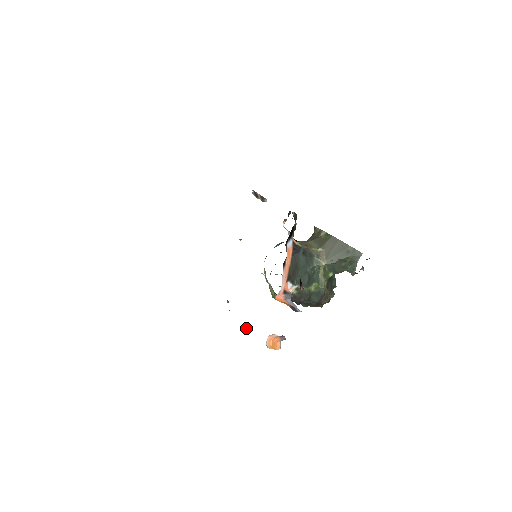
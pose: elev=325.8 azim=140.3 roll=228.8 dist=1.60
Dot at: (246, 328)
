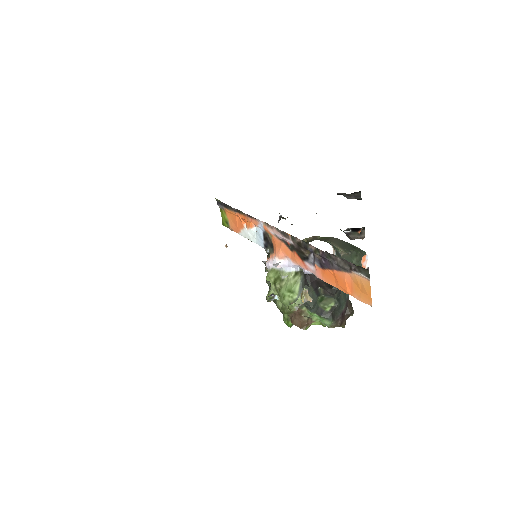
Dot at: (305, 291)
